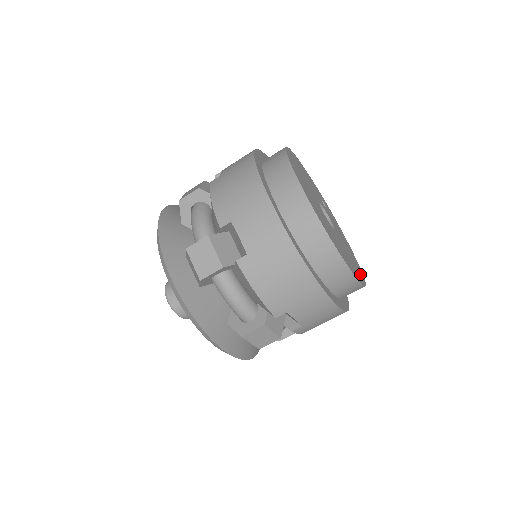
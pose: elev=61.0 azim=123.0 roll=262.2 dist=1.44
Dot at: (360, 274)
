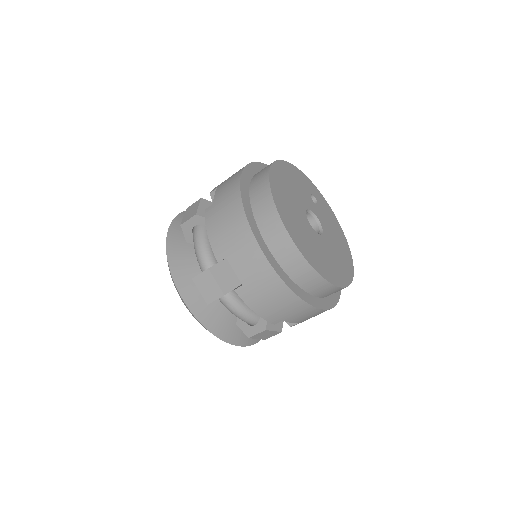
Dot at: (348, 268)
